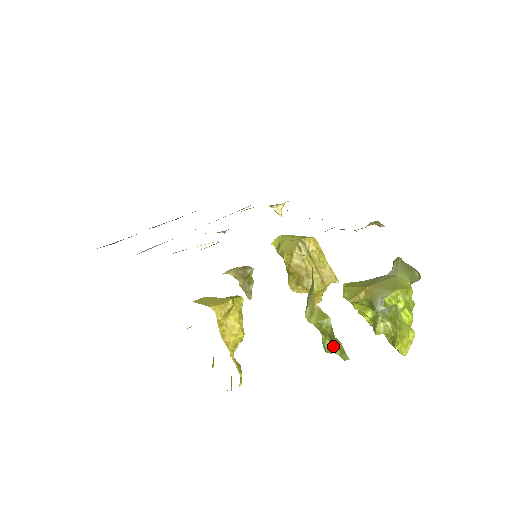
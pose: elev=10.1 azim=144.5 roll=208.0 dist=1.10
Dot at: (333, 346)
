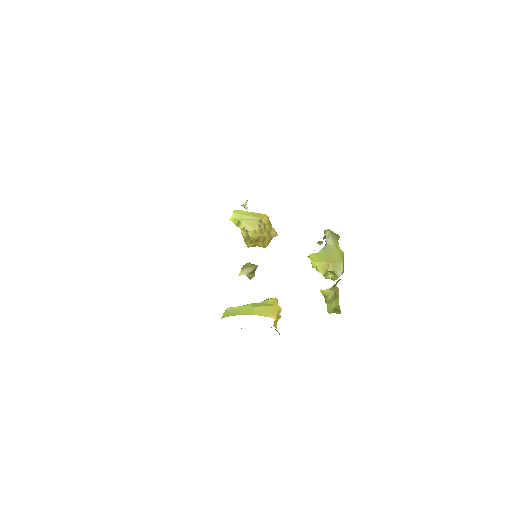
Dot at: (334, 311)
